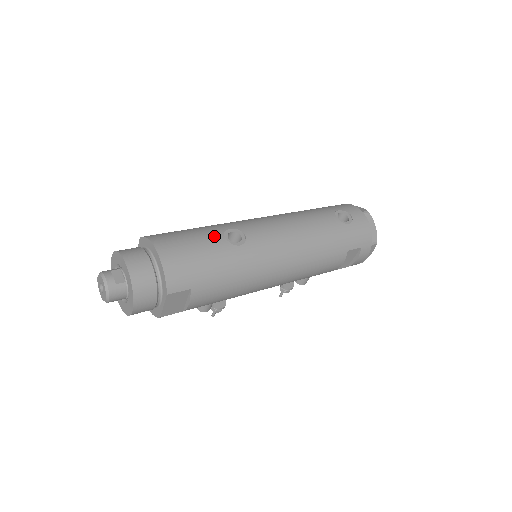
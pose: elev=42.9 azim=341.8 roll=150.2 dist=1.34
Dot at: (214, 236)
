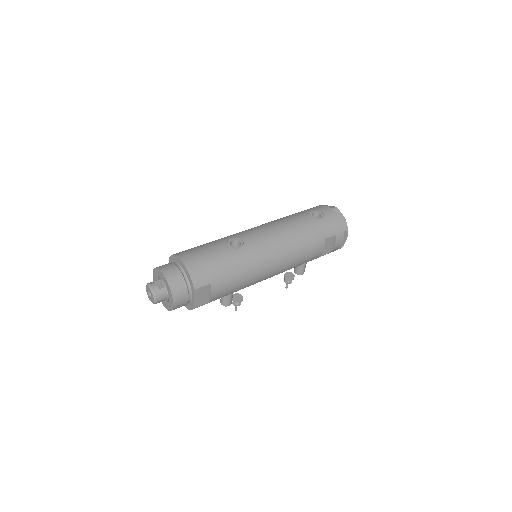
Dot at: (220, 245)
